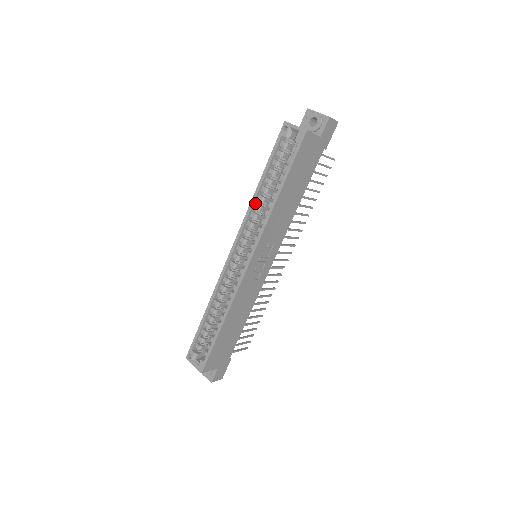
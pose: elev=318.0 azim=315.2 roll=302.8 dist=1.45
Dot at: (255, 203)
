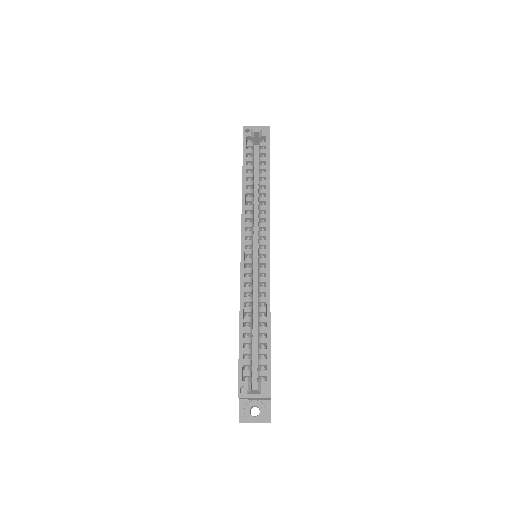
Dot at: (245, 197)
